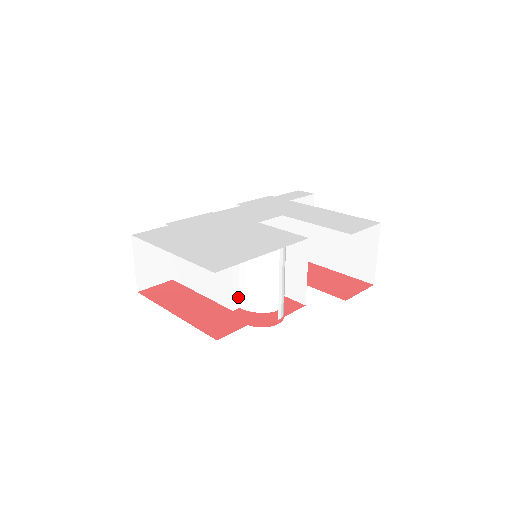
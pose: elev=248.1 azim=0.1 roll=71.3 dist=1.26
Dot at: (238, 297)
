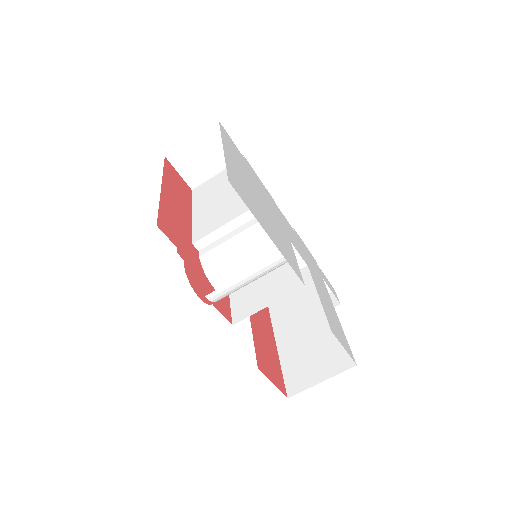
Dot at: (209, 243)
